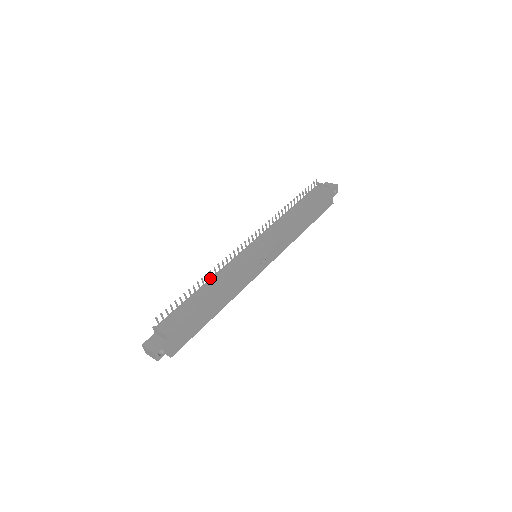
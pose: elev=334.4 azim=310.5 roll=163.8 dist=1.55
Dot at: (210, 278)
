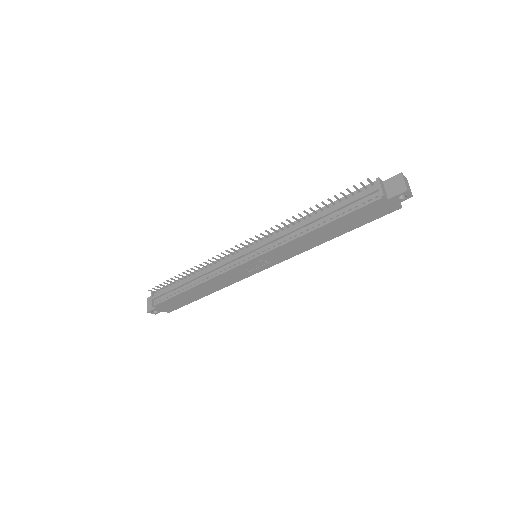
Dot at: (202, 267)
